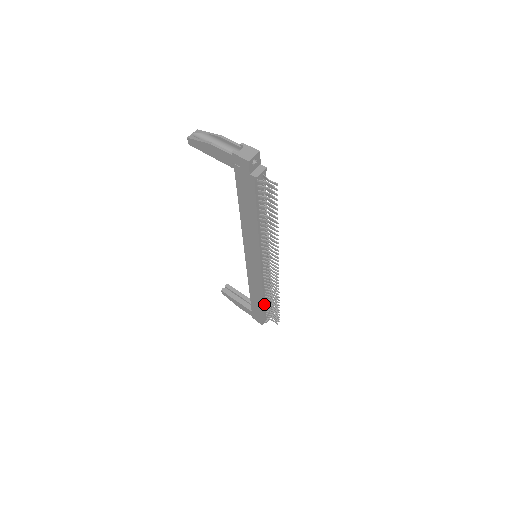
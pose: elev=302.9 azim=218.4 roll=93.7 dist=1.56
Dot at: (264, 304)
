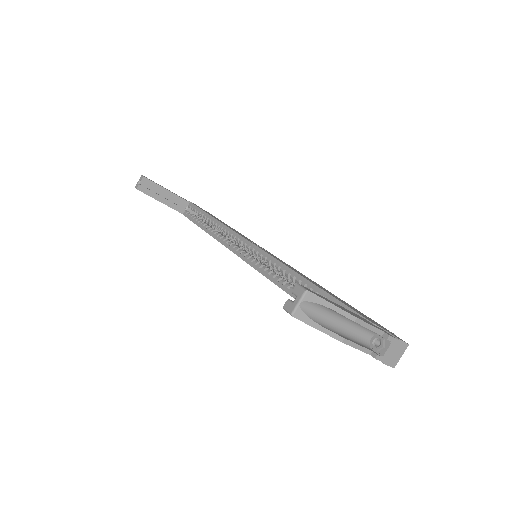
Dot at: occluded
